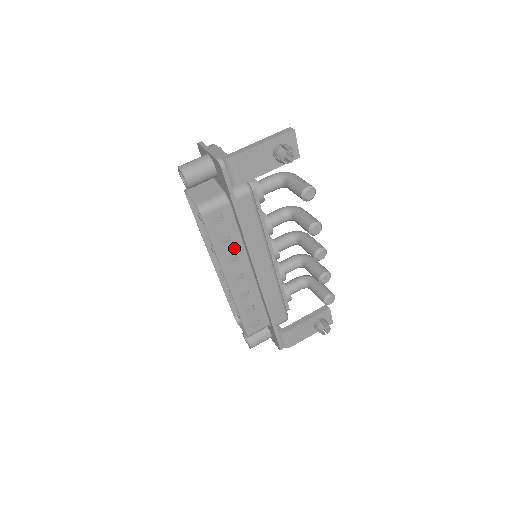
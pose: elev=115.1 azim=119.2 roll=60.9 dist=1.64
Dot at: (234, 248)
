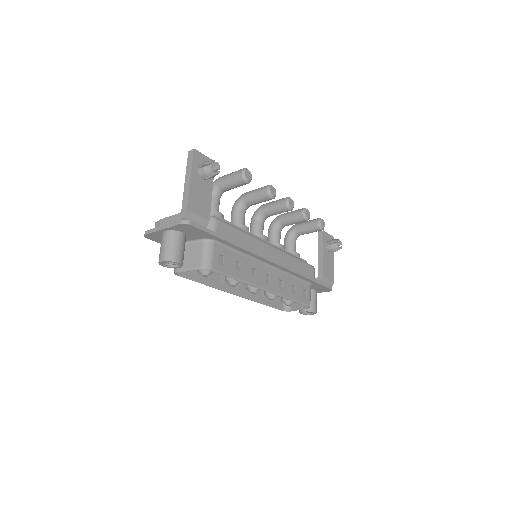
Dot at: (247, 265)
